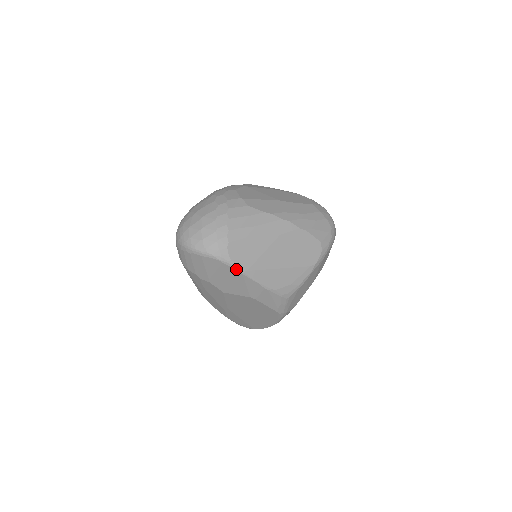
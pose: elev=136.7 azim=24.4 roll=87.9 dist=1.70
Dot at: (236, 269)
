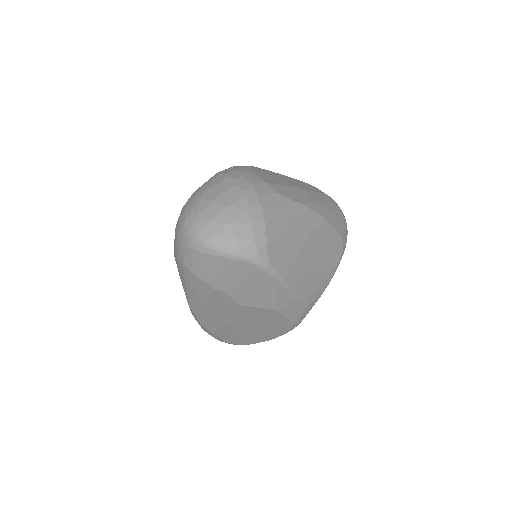
Dot at: (273, 275)
